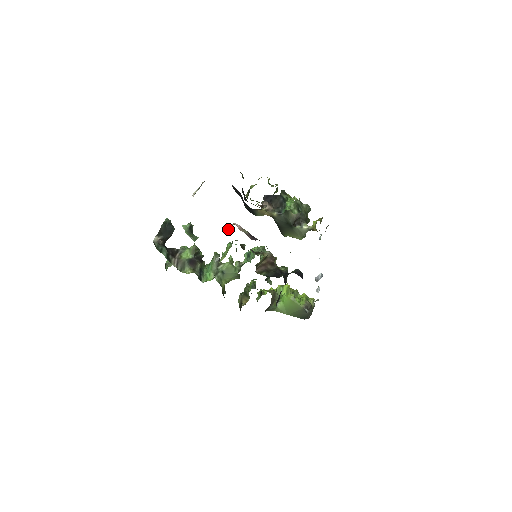
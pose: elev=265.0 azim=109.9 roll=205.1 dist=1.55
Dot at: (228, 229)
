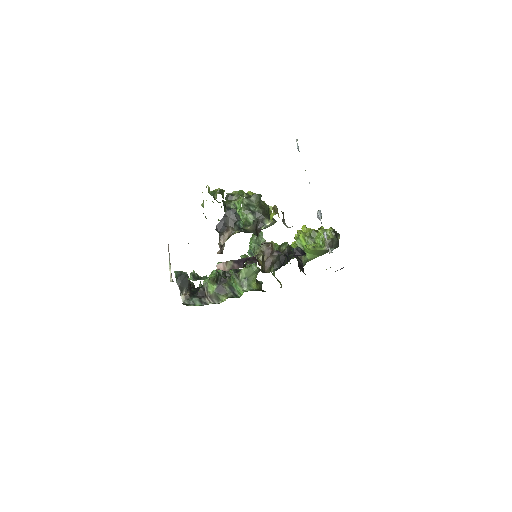
Dot at: occluded
